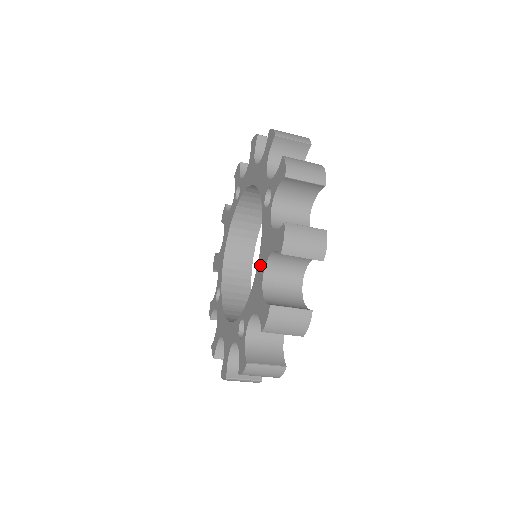
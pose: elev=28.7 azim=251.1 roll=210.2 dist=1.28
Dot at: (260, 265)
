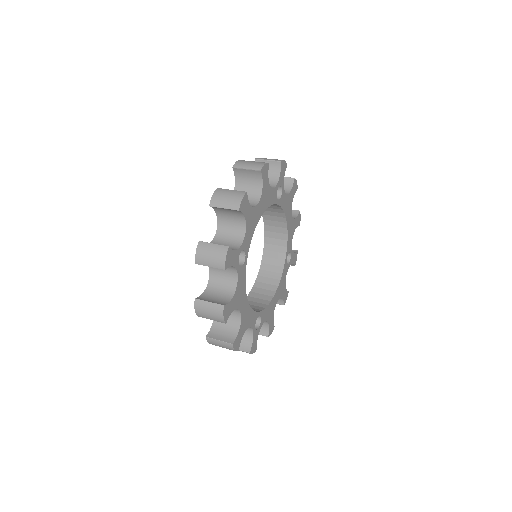
Dot at: occluded
